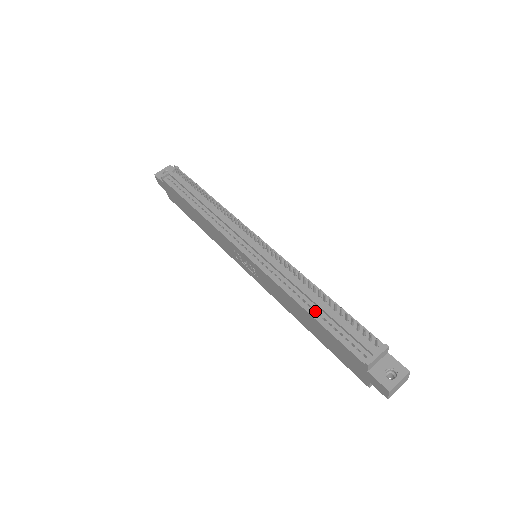
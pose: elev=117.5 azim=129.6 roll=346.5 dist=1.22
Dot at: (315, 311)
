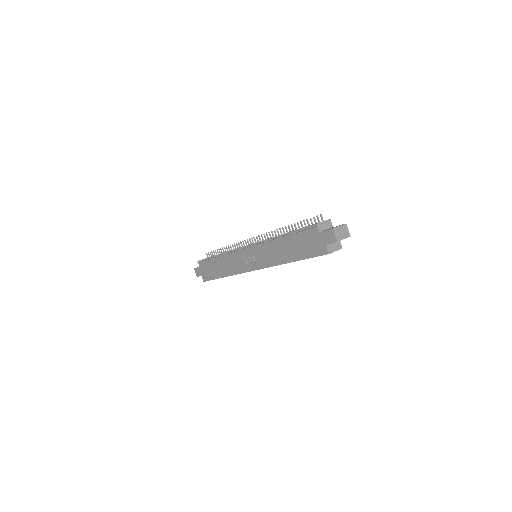
Dot at: occluded
